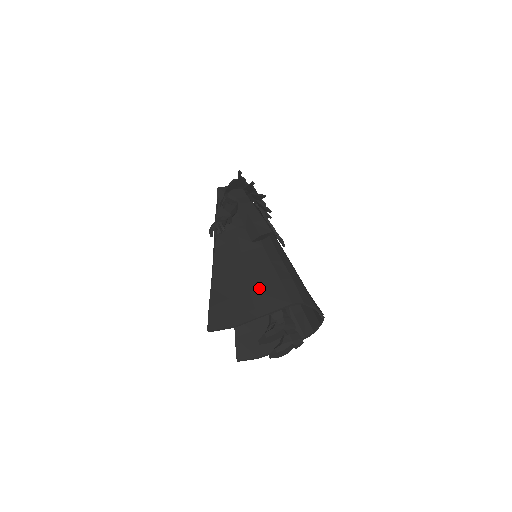
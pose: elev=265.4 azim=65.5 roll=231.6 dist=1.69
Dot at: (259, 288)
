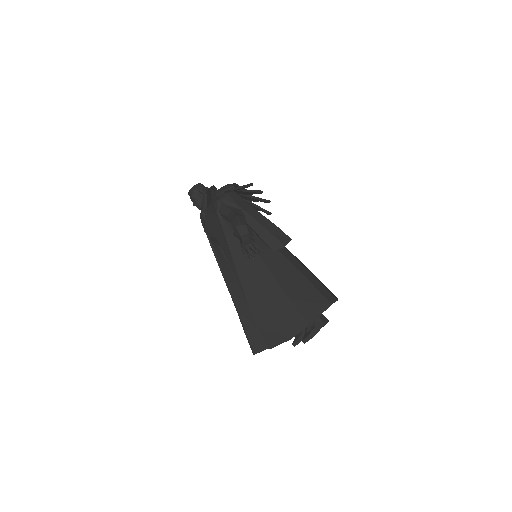
Dot at: (298, 297)
